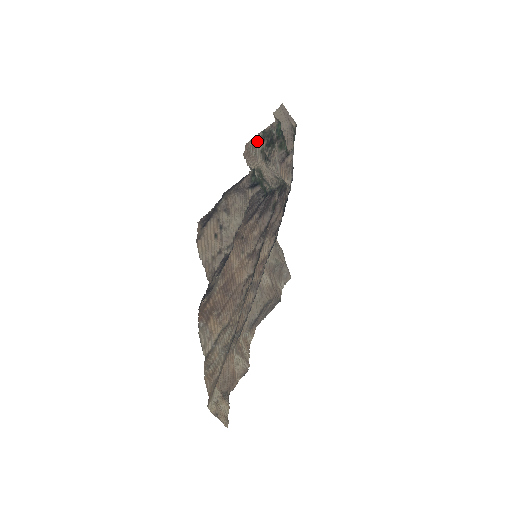
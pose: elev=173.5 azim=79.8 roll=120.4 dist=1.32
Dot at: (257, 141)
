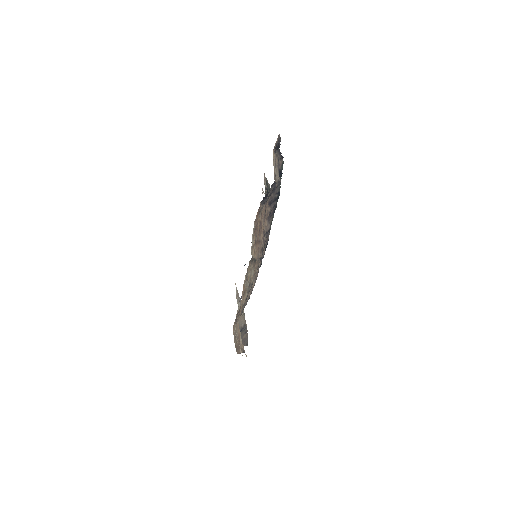
Dot at: (265, 180)
